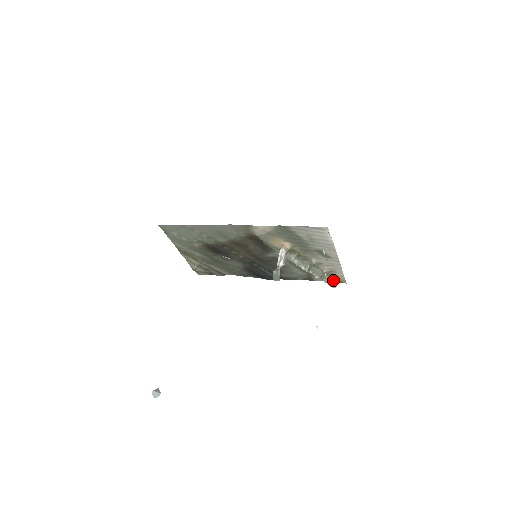
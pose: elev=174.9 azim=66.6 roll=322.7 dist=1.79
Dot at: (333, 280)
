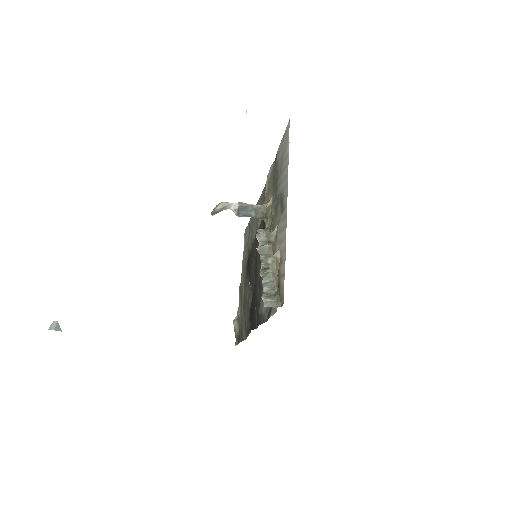
Dot at: (277, 294)
